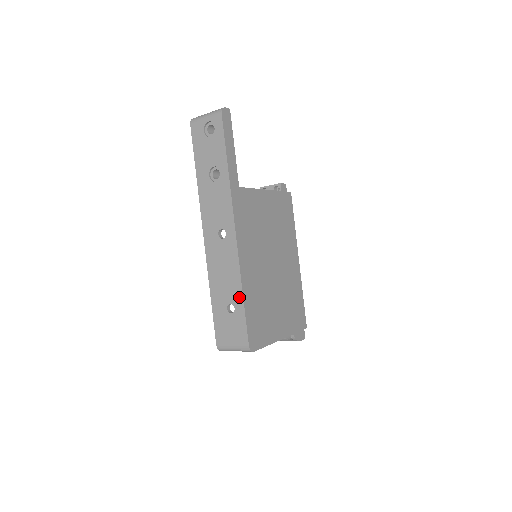
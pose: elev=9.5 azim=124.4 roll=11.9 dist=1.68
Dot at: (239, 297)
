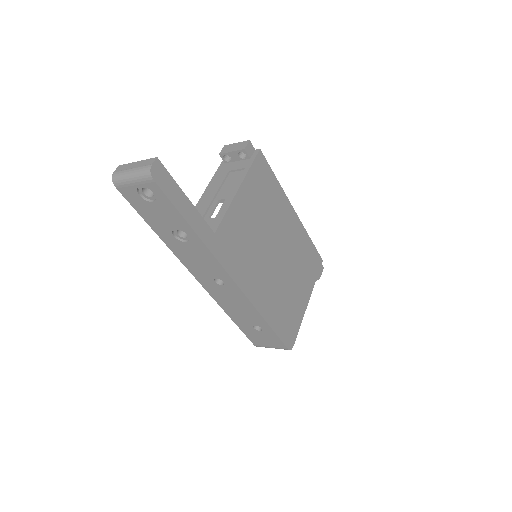
Dot at: (263, 323)
